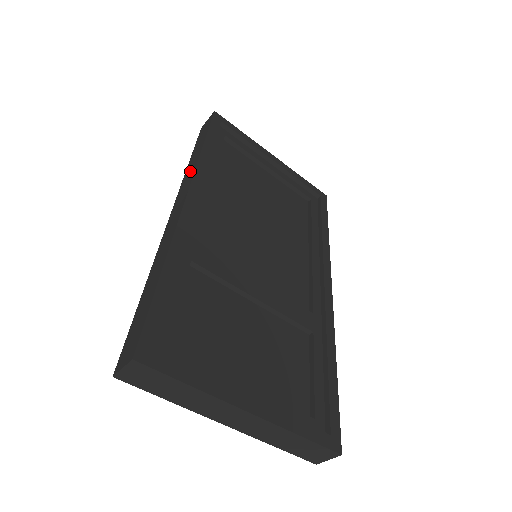
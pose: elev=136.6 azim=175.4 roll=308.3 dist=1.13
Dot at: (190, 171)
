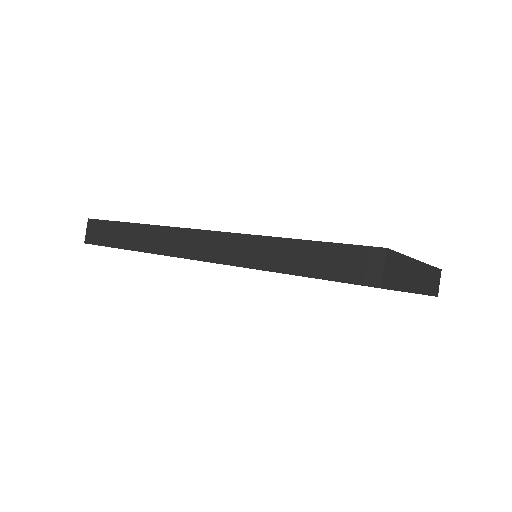
Dot at: (157, 238)
